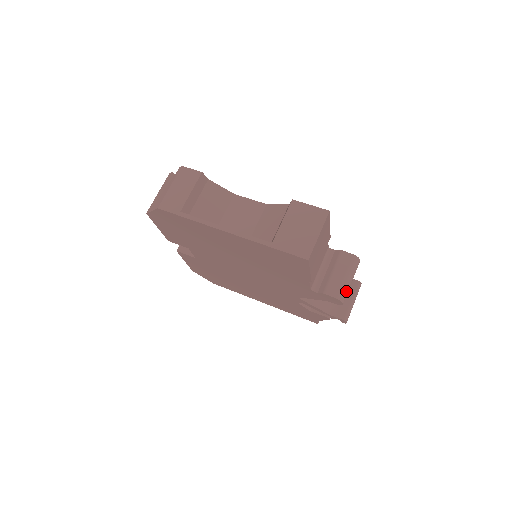
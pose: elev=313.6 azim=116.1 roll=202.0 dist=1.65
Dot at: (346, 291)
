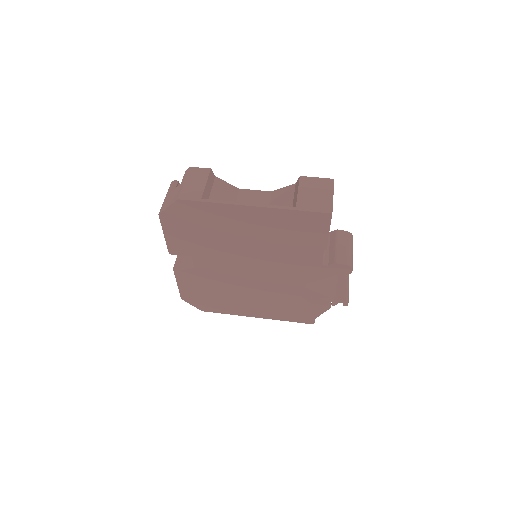
Dot at: (352, 260)
